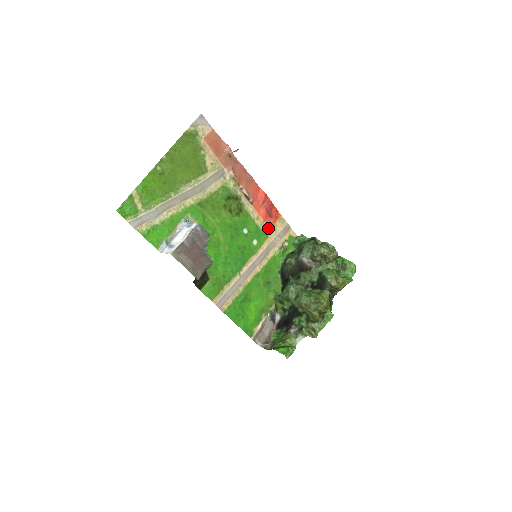
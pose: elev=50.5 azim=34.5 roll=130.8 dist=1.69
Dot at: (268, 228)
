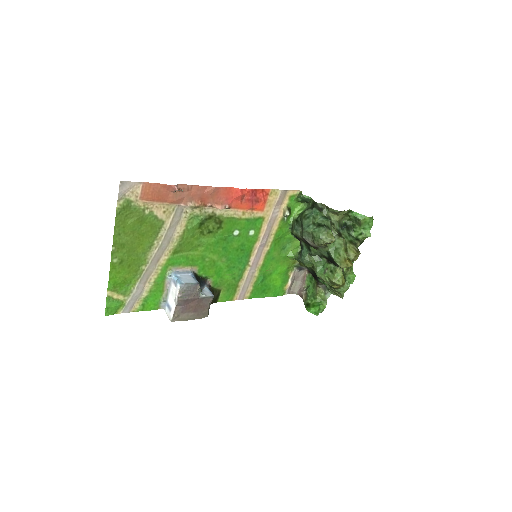
Dot at: (260, 212)
